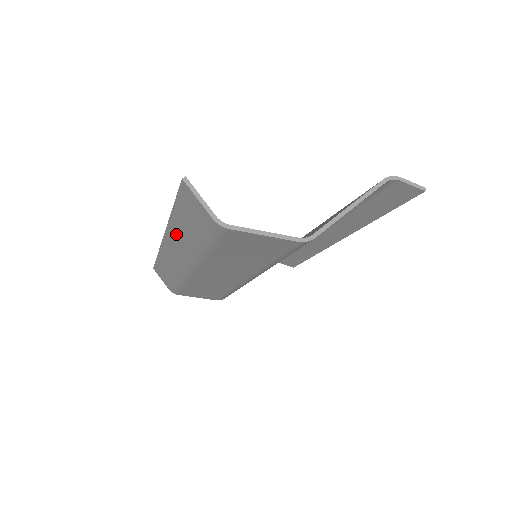
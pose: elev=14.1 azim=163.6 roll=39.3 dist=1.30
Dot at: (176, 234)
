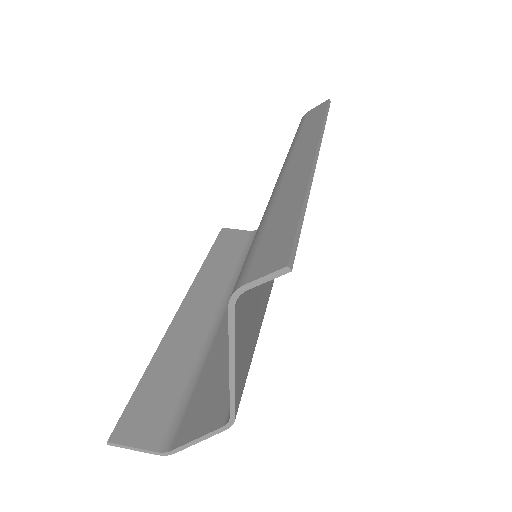
Dot at: (177, 344)
